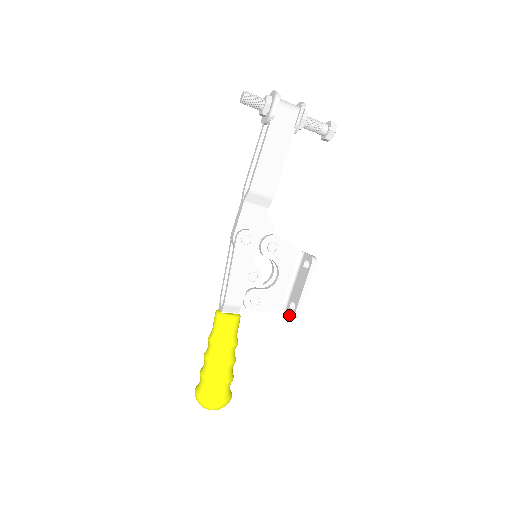
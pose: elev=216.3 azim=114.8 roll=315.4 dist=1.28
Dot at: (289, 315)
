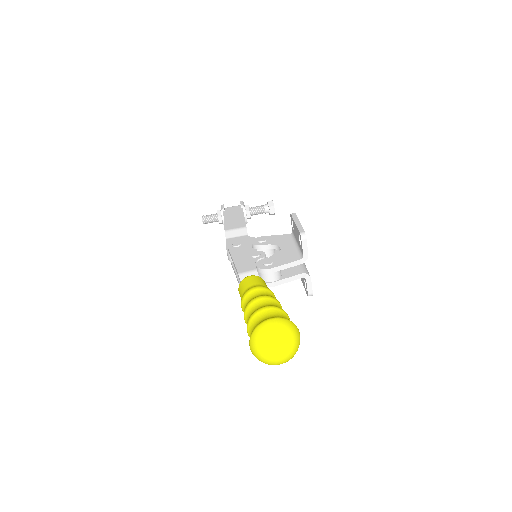
Dot at: (301, 245)
